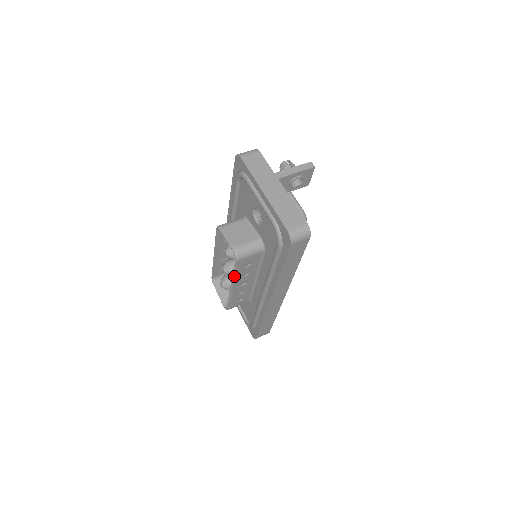
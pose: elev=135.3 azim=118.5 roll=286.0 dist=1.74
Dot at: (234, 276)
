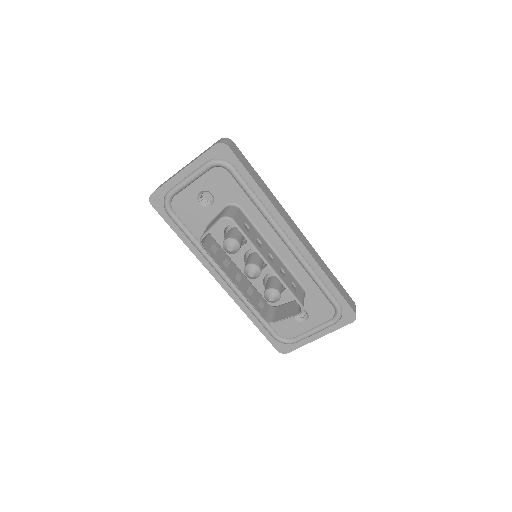
Dot at: (253, 245)
